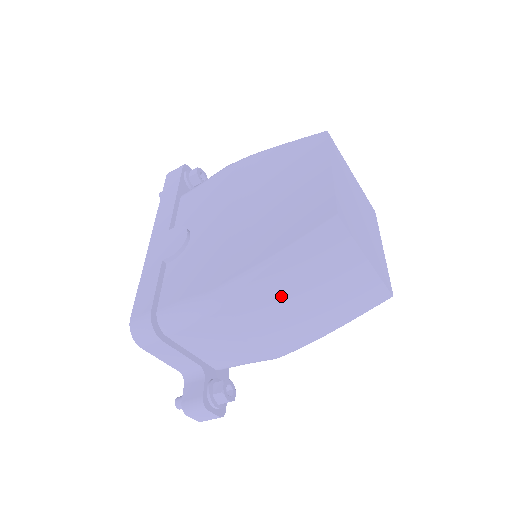
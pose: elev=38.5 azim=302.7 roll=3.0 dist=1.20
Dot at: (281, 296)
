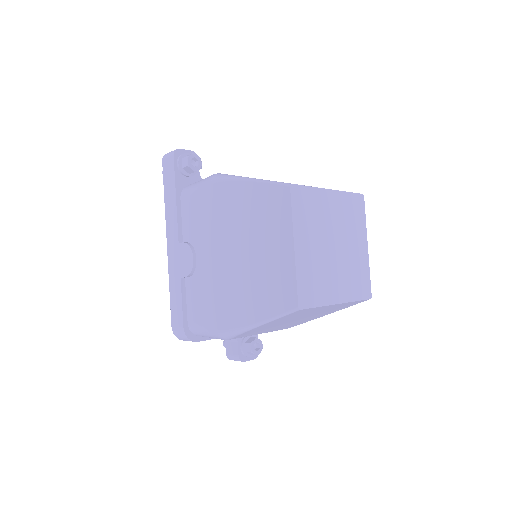
Dot at: (273, 326)
